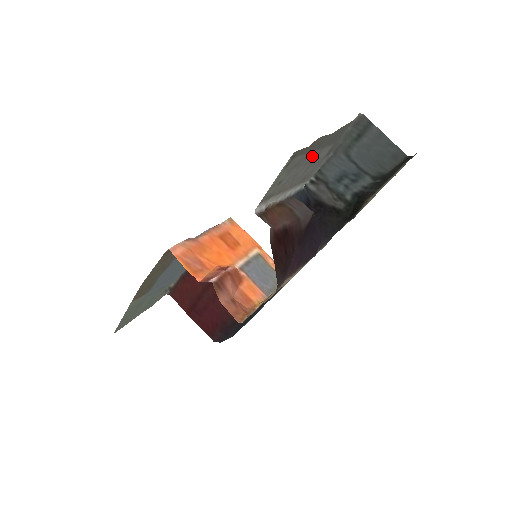
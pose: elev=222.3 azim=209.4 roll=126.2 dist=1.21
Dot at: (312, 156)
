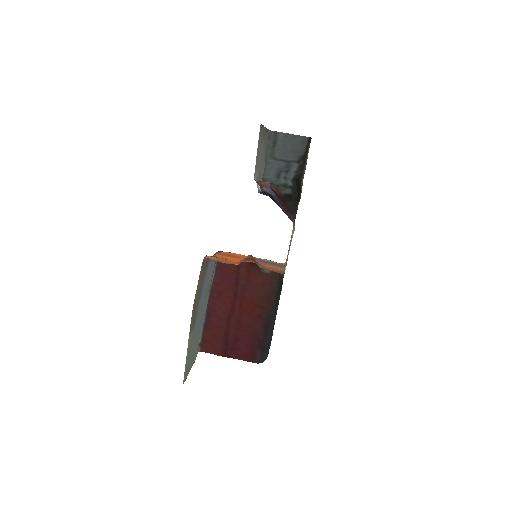
Dot at: (262, 147)
